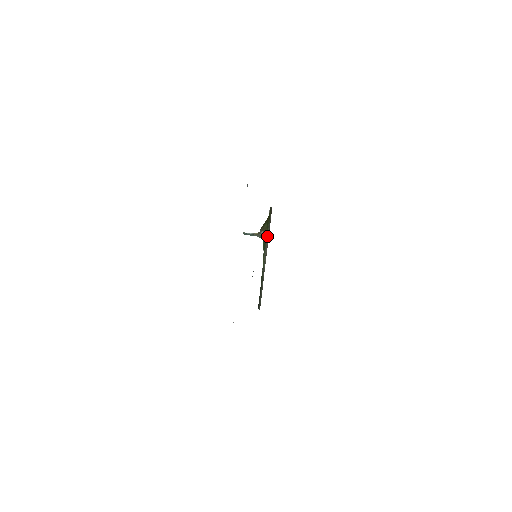
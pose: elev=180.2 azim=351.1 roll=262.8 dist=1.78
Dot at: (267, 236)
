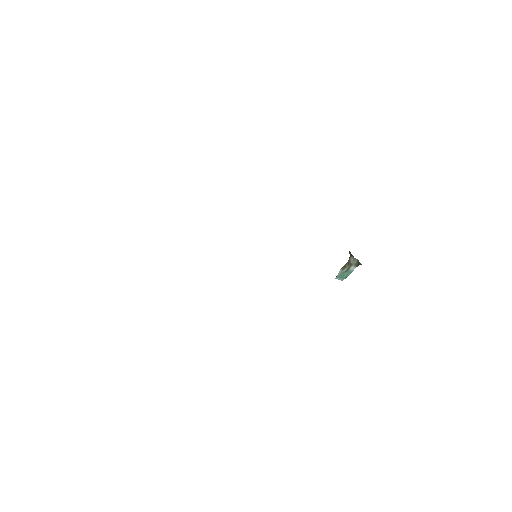
Dot at: occluded
